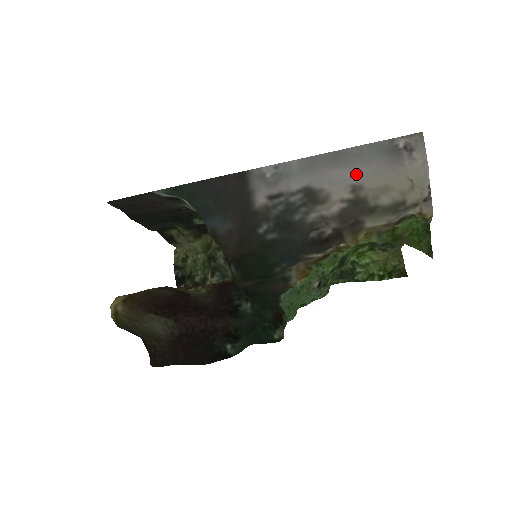
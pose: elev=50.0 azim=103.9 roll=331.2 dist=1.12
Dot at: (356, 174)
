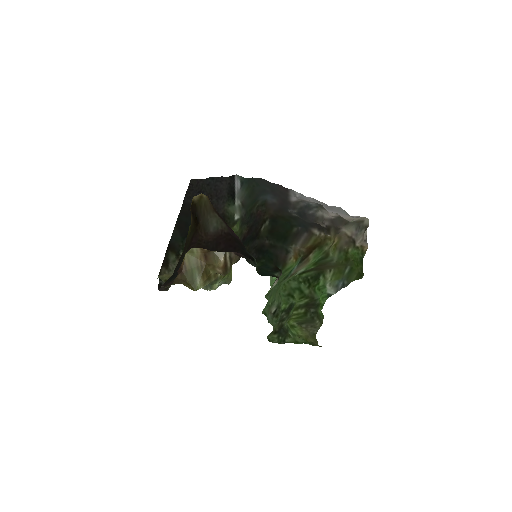
Dot at: (338, 213)
